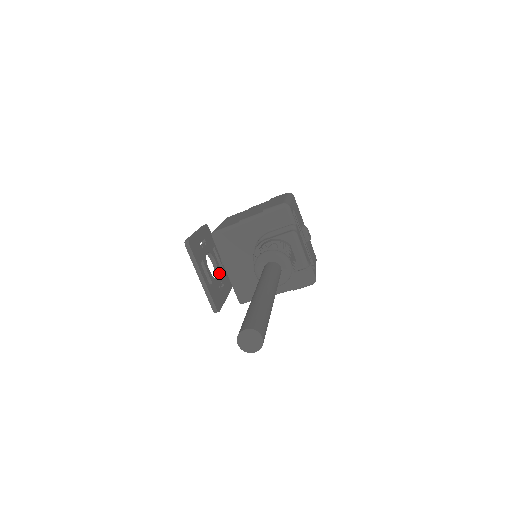
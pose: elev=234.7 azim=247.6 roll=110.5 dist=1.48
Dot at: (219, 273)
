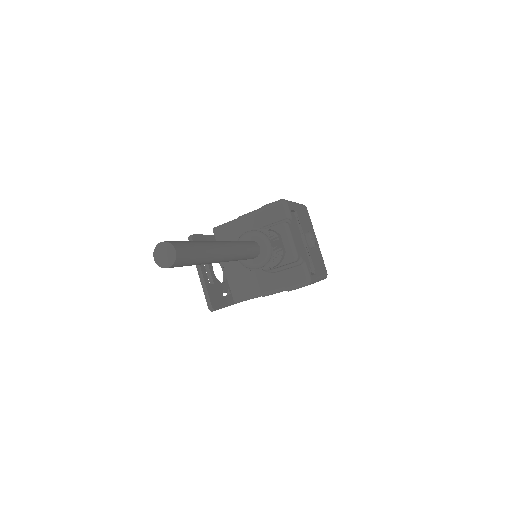
Dot at: occluded
